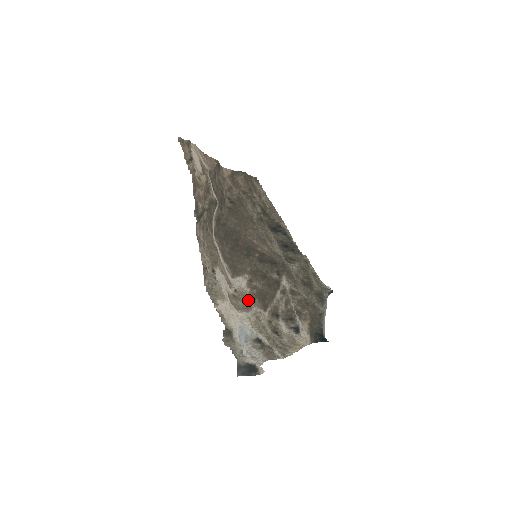
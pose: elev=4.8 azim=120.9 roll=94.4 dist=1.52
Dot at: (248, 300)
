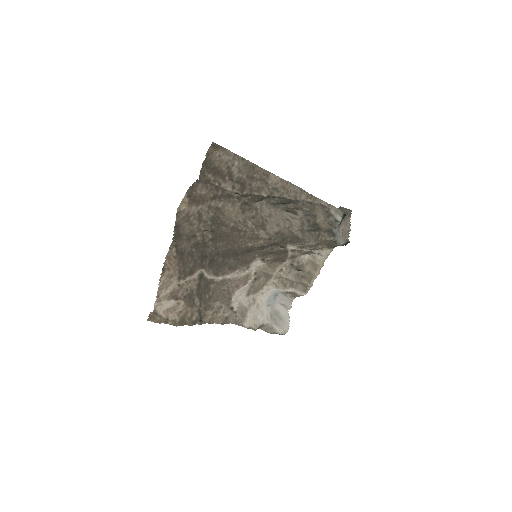
Dot at: (267, 271)
